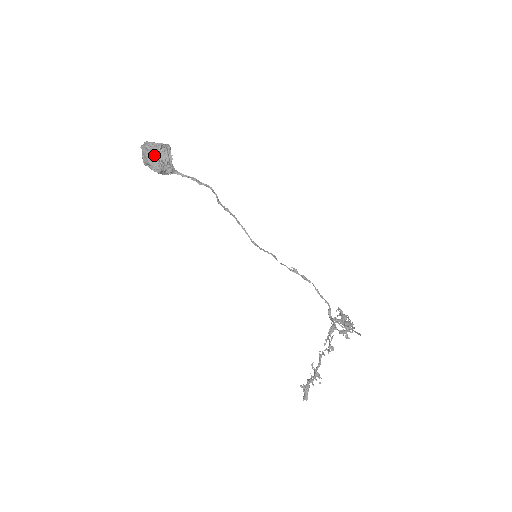
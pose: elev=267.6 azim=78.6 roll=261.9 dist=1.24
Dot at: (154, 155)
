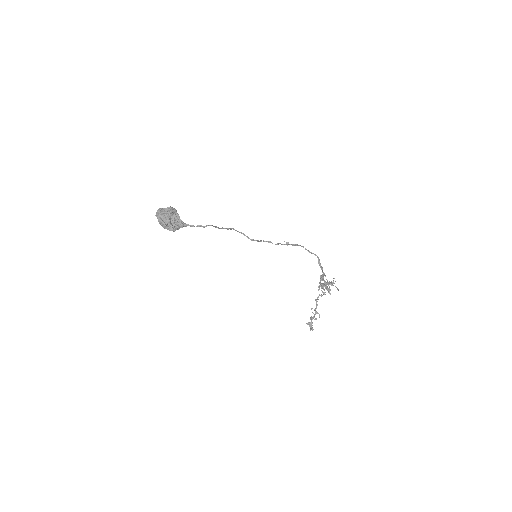
Dot at: (167, 223)
